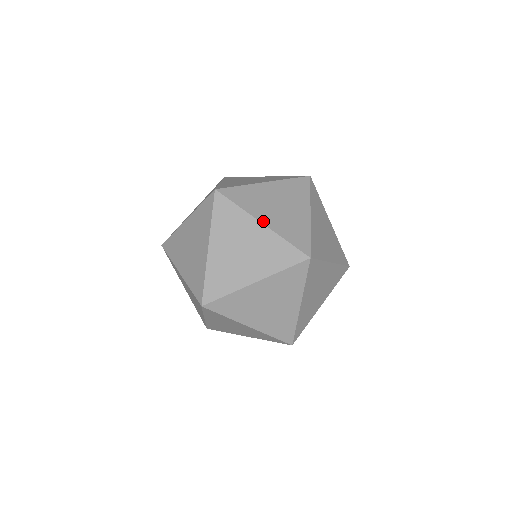
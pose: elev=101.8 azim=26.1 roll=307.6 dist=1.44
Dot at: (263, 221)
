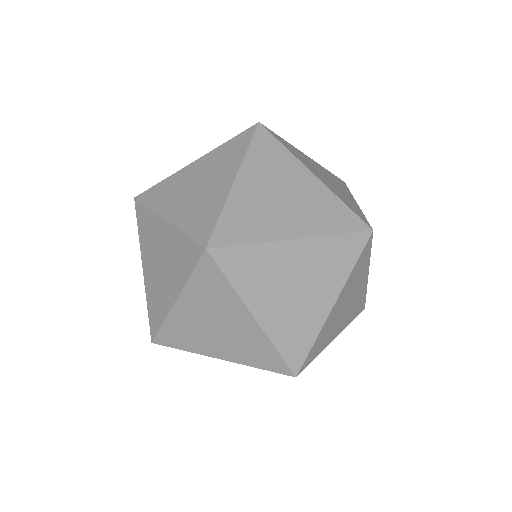
Dot at: (219, 357)
